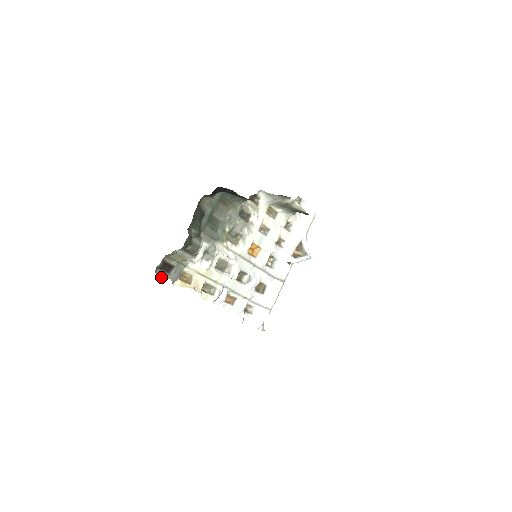
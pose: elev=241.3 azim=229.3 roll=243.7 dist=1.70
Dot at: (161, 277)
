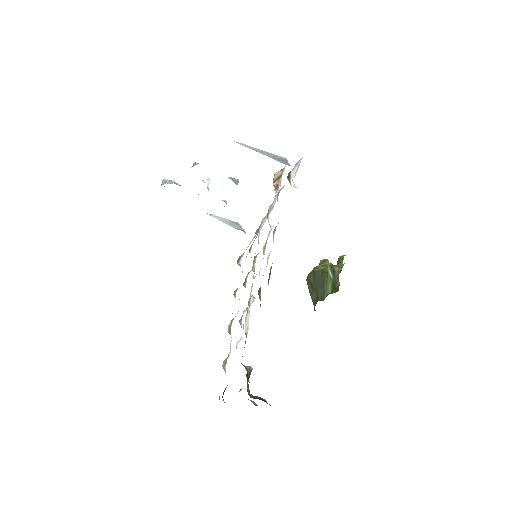
Dot at: occluded
